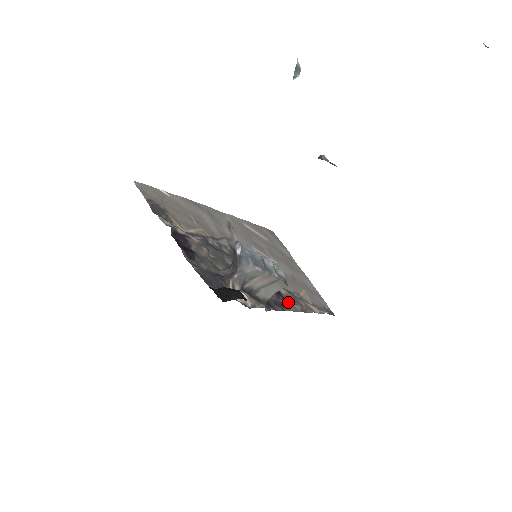
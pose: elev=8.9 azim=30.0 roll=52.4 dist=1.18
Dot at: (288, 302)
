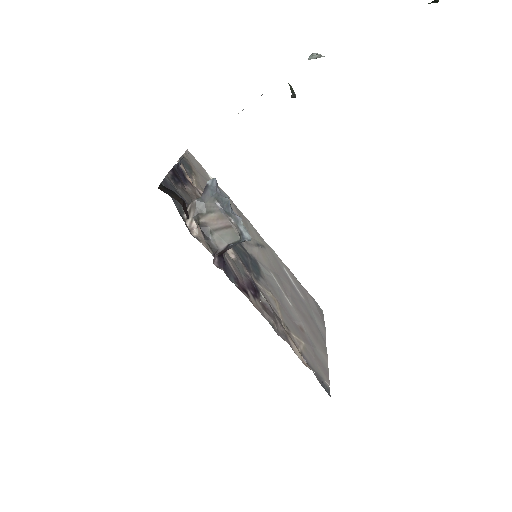
Dot at: (258, 303)
